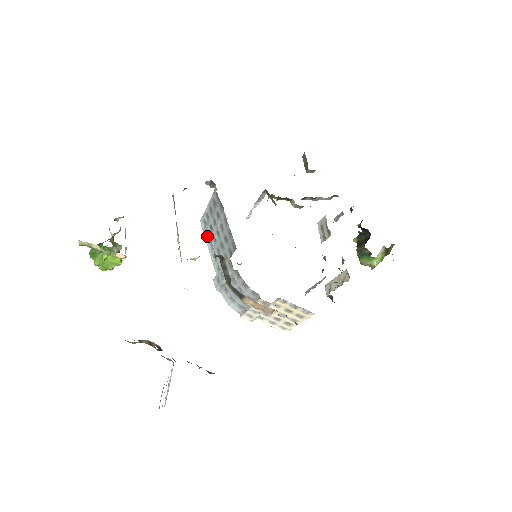
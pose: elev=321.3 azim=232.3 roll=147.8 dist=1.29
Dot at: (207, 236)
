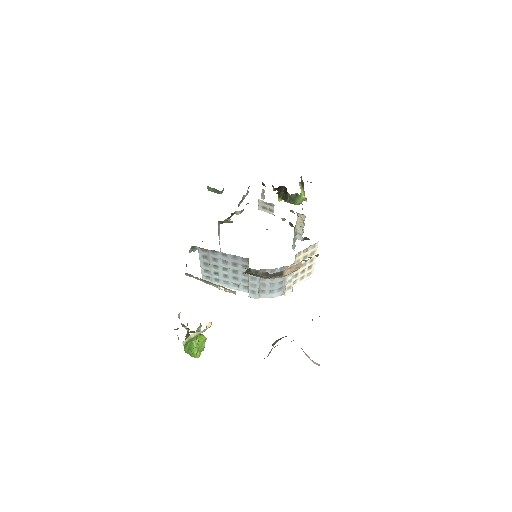
Dot at: (217, 282)
